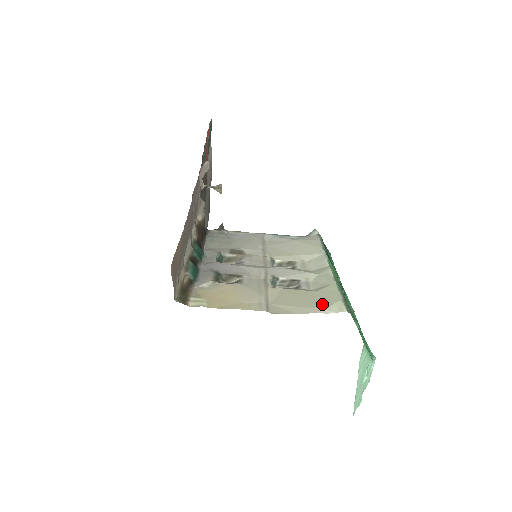
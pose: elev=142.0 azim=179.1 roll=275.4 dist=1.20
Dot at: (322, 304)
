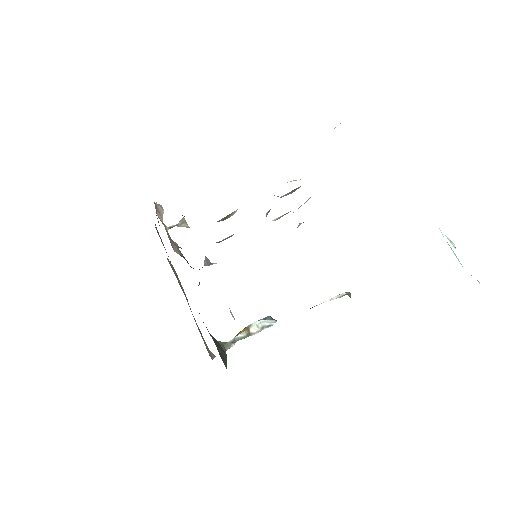
Dot at: occluded
